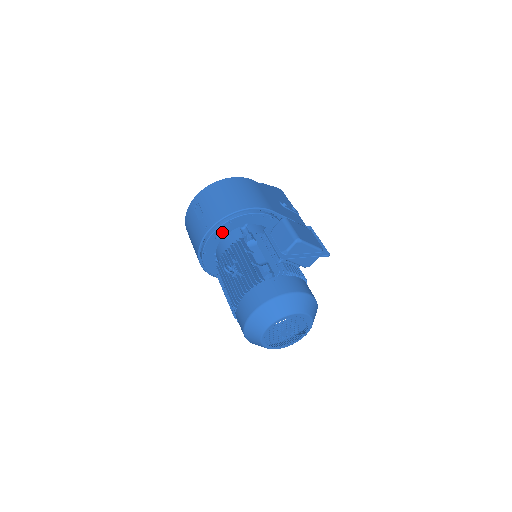
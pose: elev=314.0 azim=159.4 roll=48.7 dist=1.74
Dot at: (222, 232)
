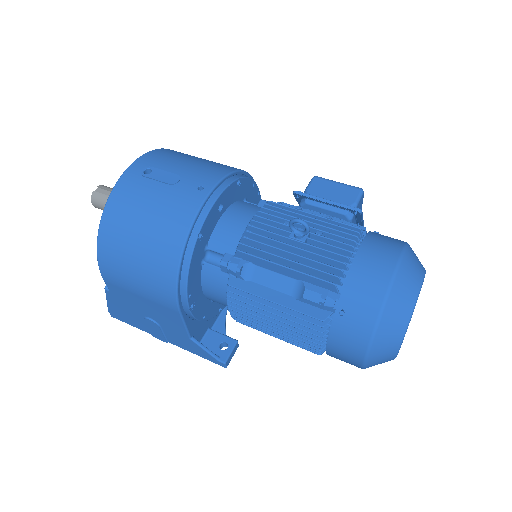
Dot at: (227, 199)
